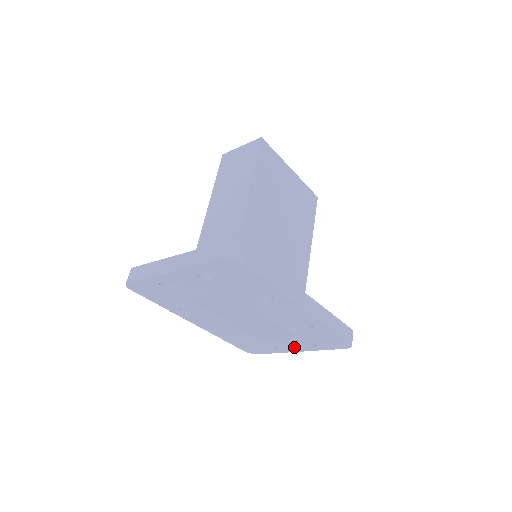
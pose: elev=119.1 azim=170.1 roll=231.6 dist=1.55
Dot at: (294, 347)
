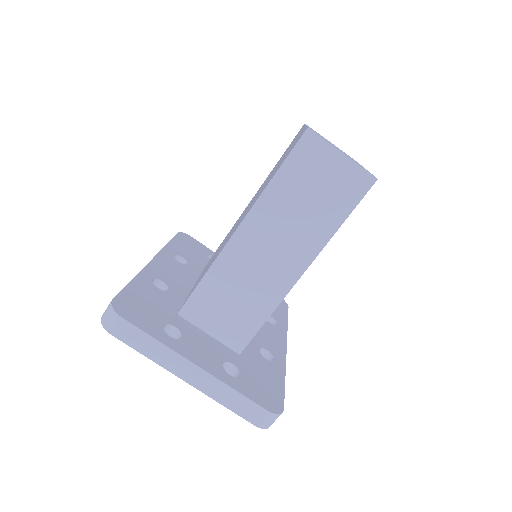
Dot at: occluded
